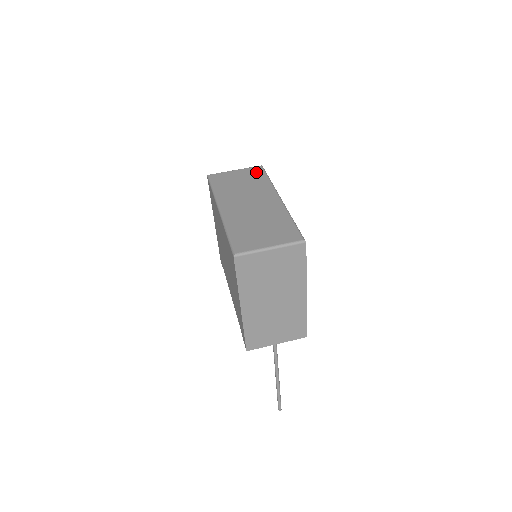
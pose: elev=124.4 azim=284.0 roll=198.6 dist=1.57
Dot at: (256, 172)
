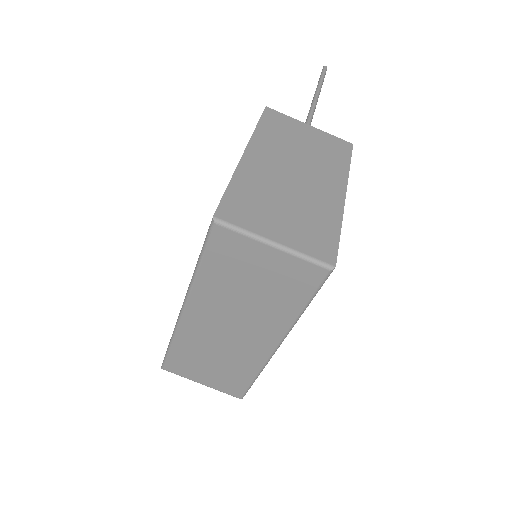
Dot at: (301, 282)
